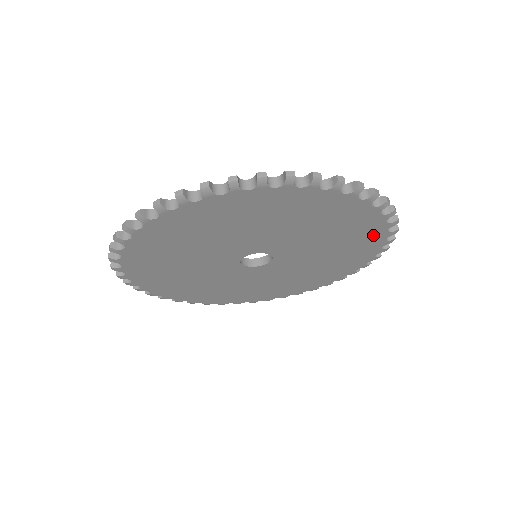
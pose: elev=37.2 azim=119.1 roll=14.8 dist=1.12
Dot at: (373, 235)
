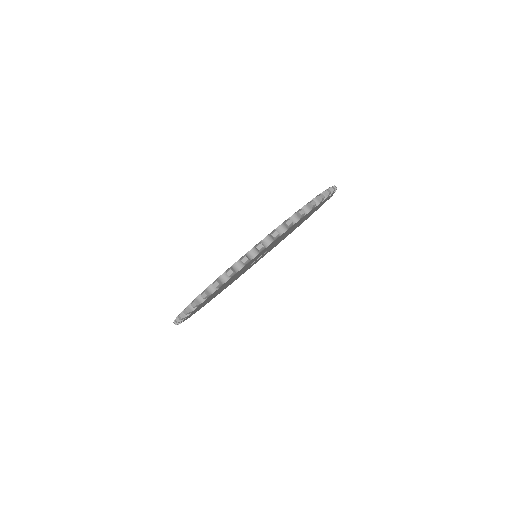
Dot at: occluded
